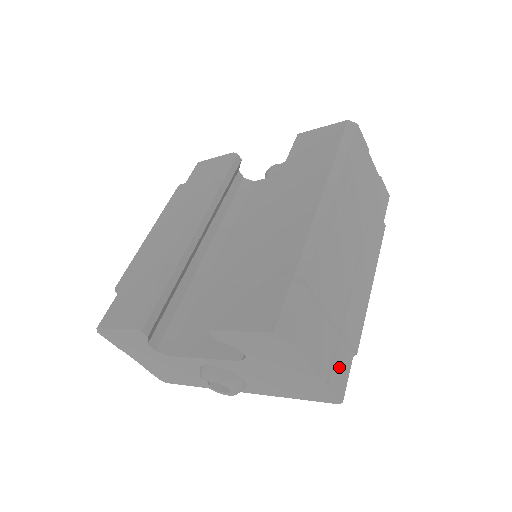
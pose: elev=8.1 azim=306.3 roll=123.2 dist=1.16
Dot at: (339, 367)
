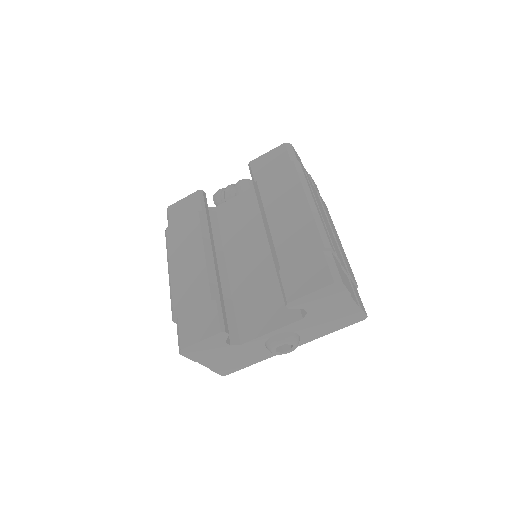
Dot at: (358, 296)
